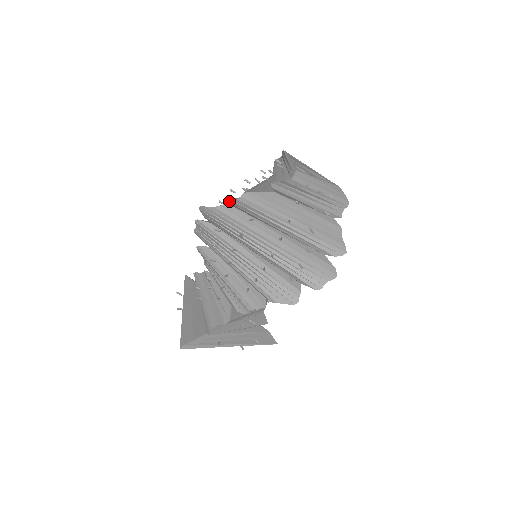
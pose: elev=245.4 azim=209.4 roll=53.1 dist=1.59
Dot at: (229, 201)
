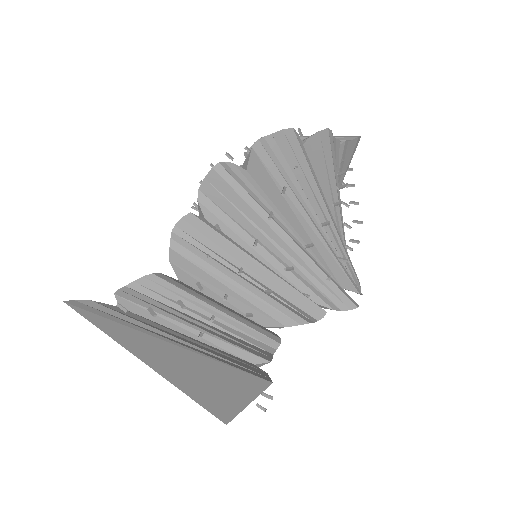
Dot at: occluded
